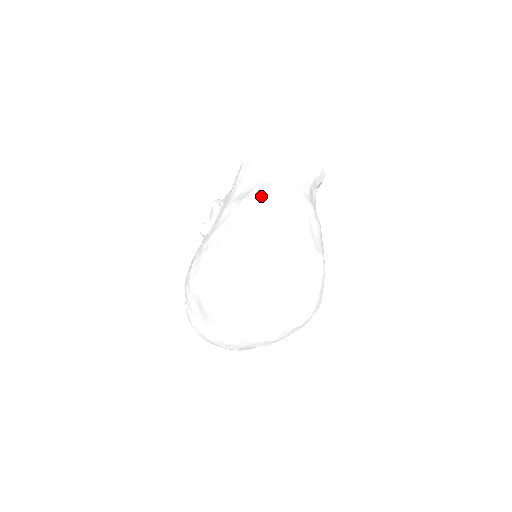
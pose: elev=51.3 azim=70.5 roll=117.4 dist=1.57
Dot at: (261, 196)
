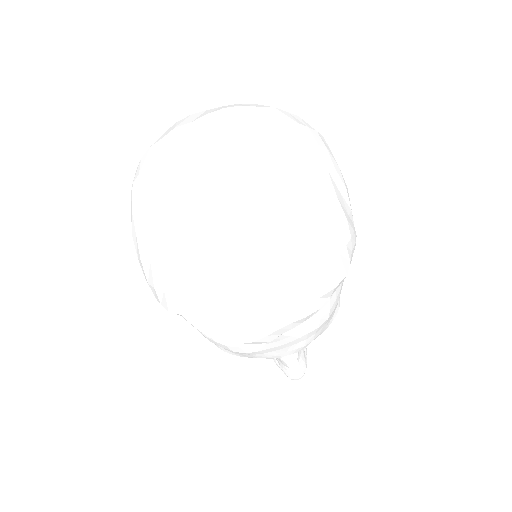
Dot at: occluded
